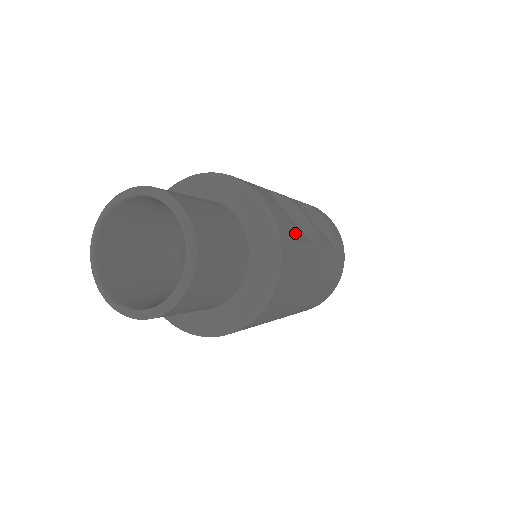
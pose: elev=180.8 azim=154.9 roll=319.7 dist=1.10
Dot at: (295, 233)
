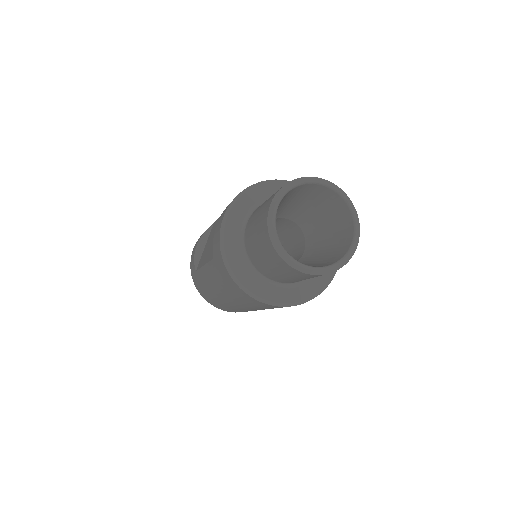
Dot at: occluded
